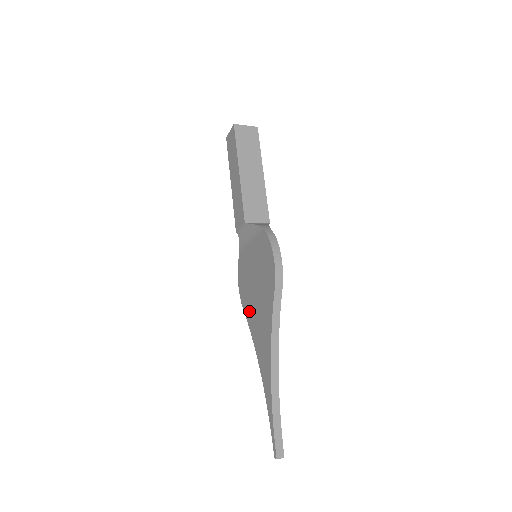
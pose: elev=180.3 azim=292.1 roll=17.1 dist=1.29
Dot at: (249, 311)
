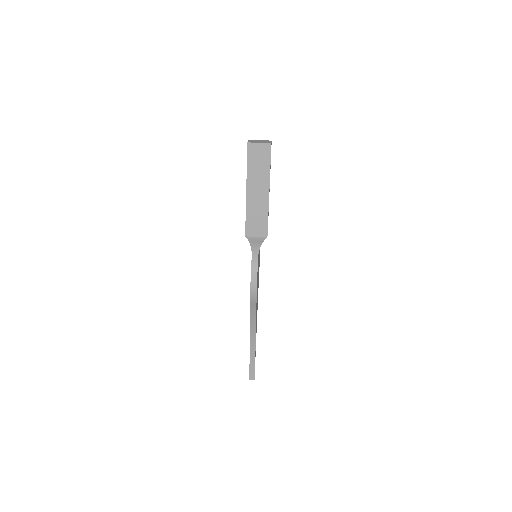
Dot at: occluded
